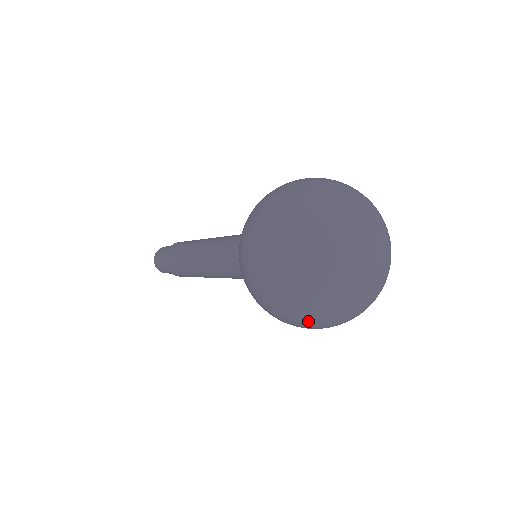
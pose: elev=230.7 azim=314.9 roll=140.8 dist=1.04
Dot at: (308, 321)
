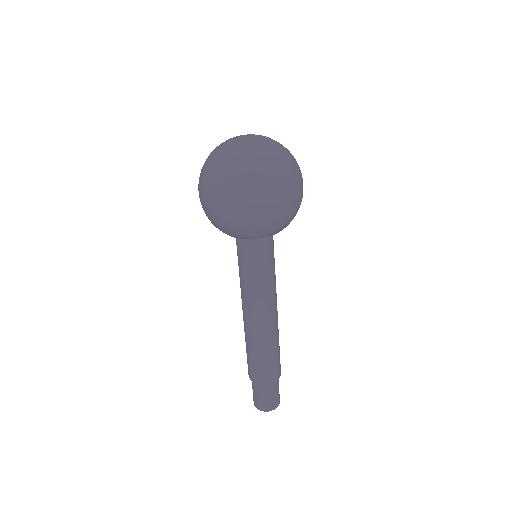
Dot at: (256, 182)
